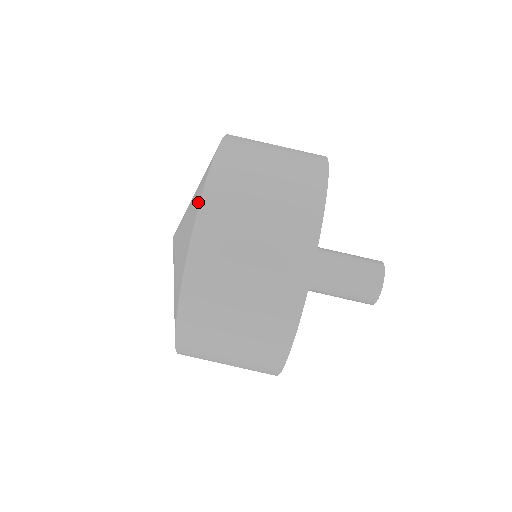
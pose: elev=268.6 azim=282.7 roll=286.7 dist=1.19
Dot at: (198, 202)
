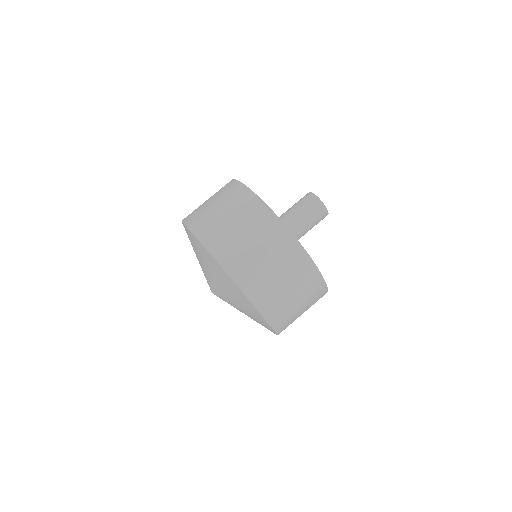
Dot at: (186, 228)
